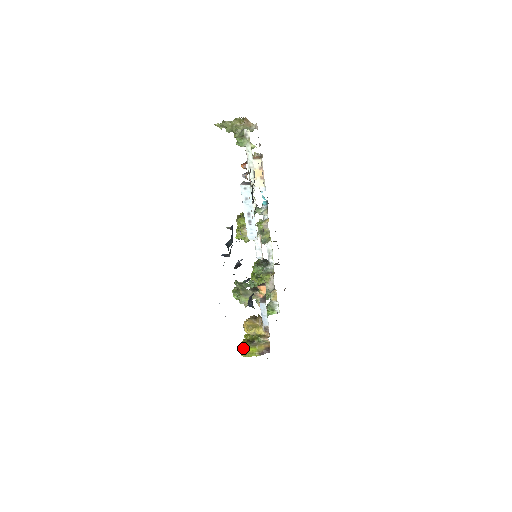
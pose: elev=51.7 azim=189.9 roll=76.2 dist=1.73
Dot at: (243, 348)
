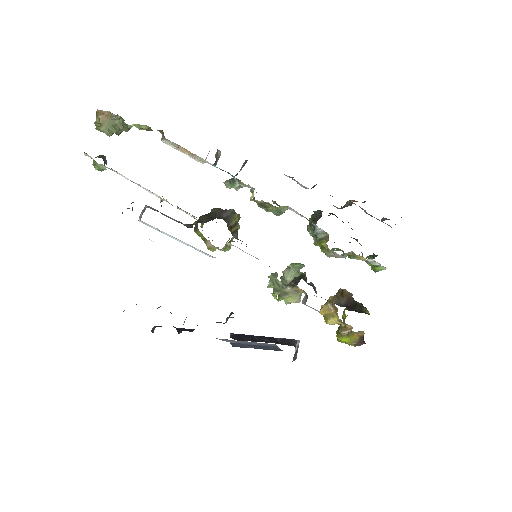
Dot at: occluded
